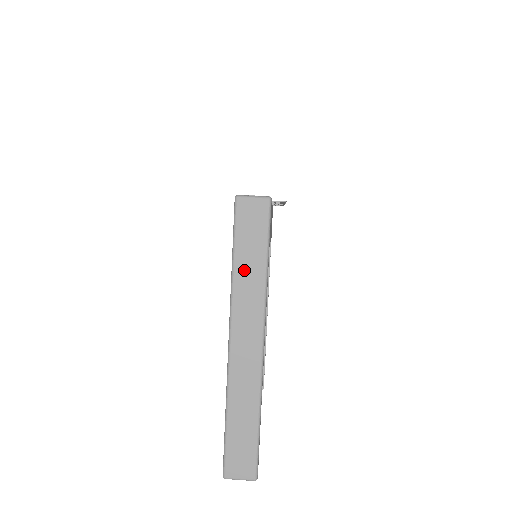
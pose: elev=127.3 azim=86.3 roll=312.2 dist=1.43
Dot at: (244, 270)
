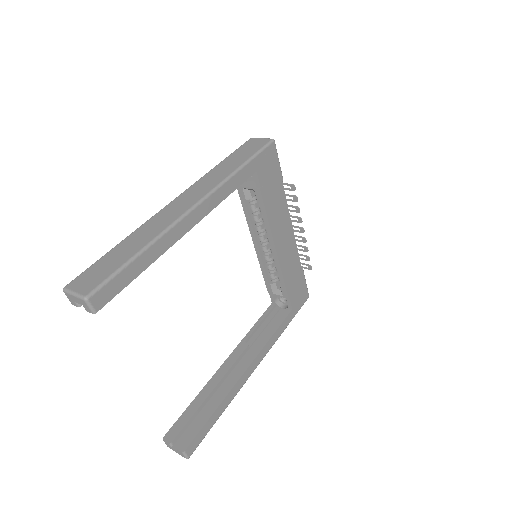
Dot at: (223, 166)
